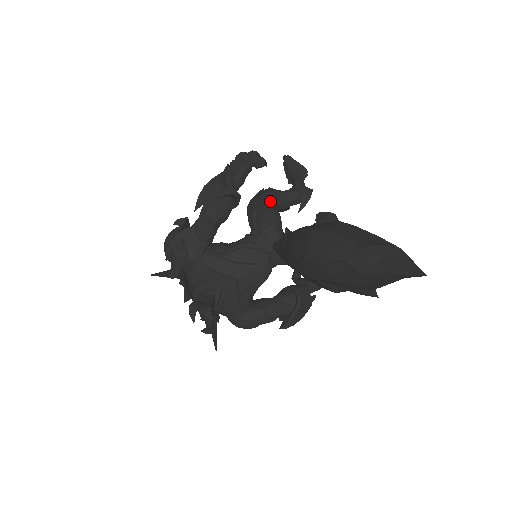
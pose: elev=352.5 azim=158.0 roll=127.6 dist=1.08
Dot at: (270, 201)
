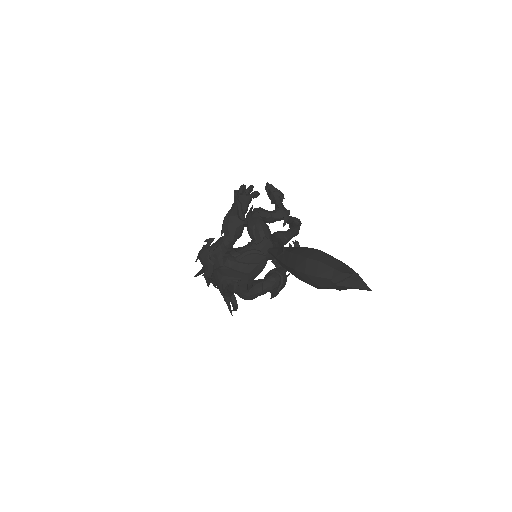
Dot at: (262, 218)
